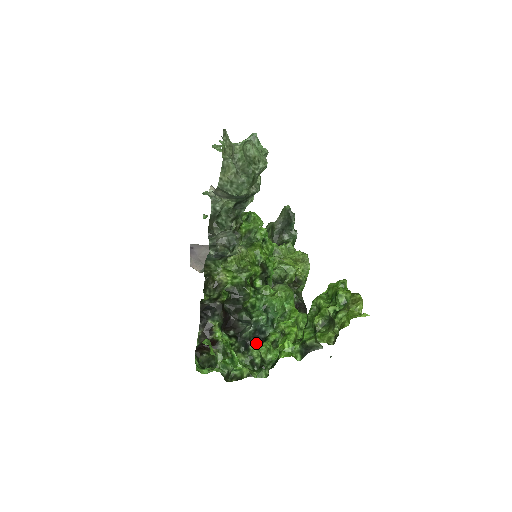
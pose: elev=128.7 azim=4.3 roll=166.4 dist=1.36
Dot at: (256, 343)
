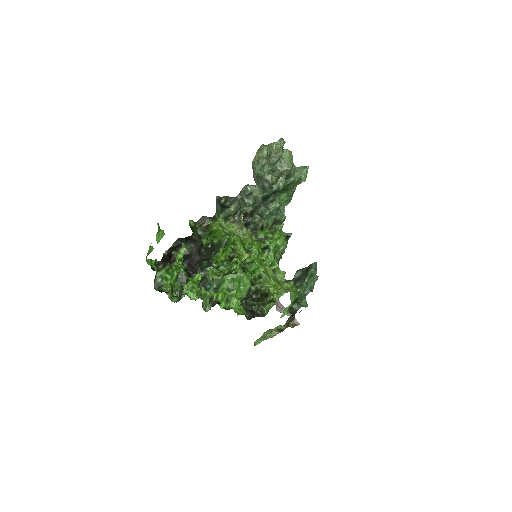
Dot at: occluded
